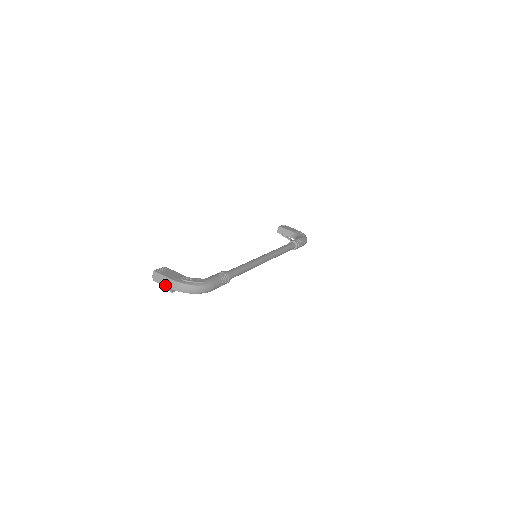
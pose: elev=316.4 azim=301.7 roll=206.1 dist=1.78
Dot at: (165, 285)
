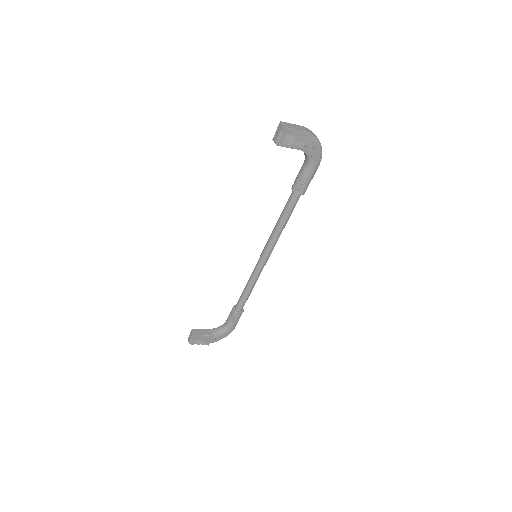
Dot at: (301, 129)
